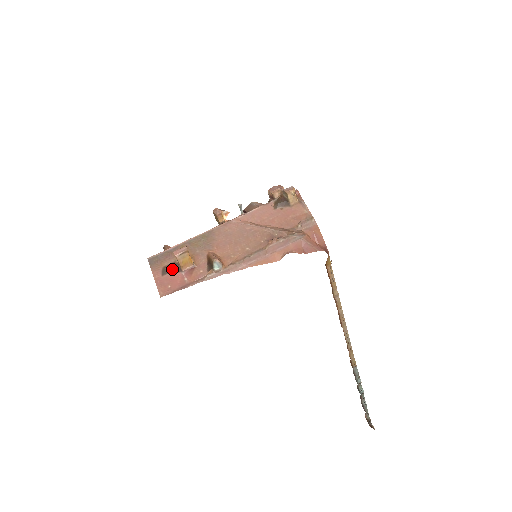
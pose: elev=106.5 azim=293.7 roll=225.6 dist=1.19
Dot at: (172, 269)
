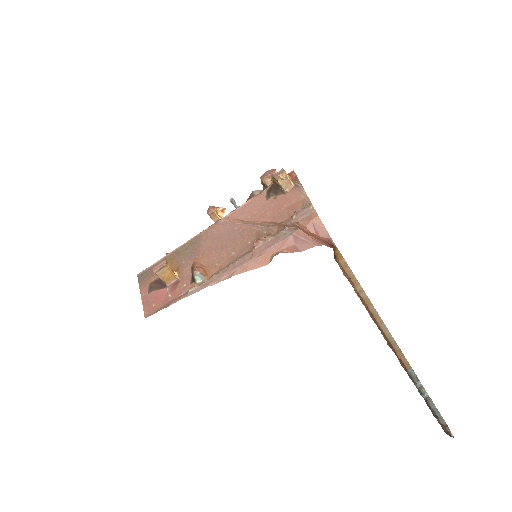
Dot at: (158, 285)
